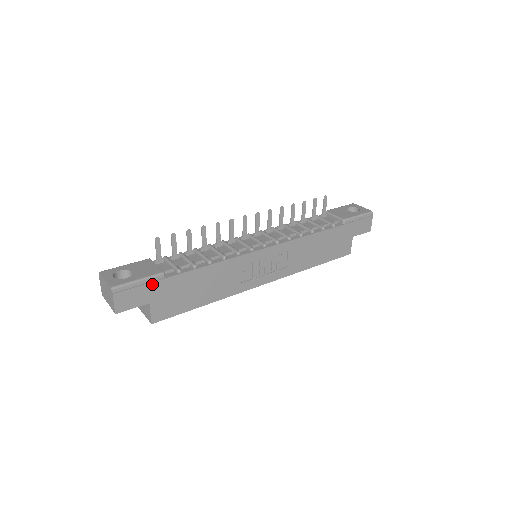
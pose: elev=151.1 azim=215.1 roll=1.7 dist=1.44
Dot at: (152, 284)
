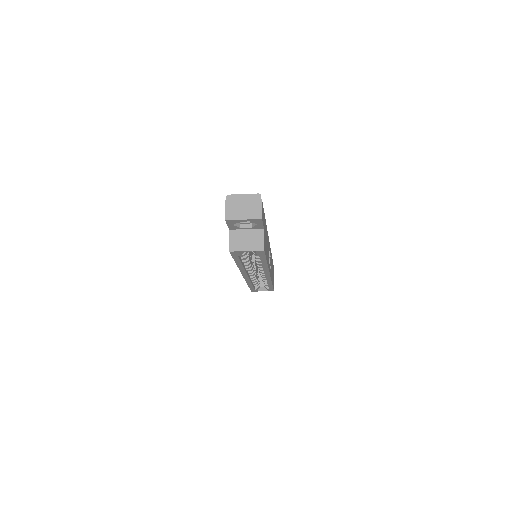
Dot at: occluded
